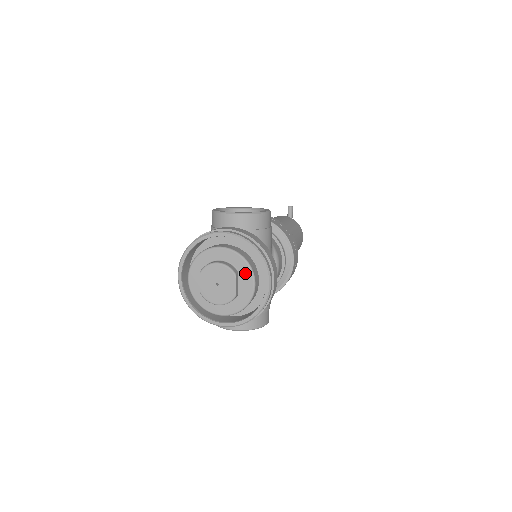
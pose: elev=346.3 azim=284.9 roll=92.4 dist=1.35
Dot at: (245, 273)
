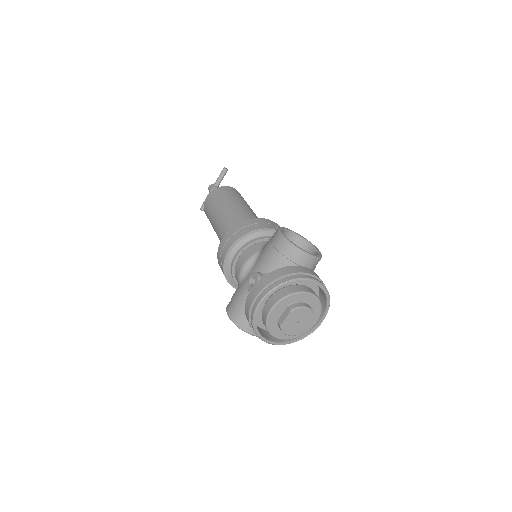
Dot at: (316, 315)
